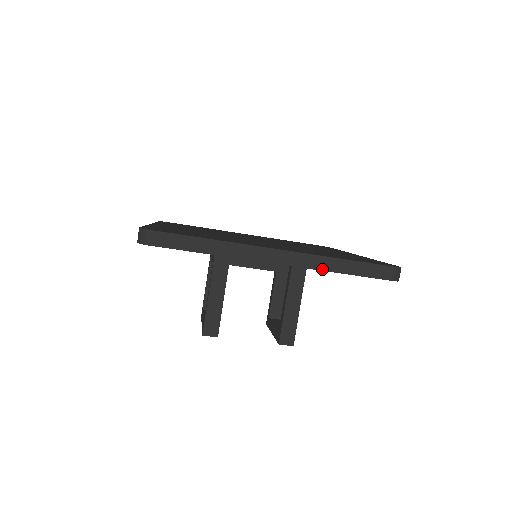
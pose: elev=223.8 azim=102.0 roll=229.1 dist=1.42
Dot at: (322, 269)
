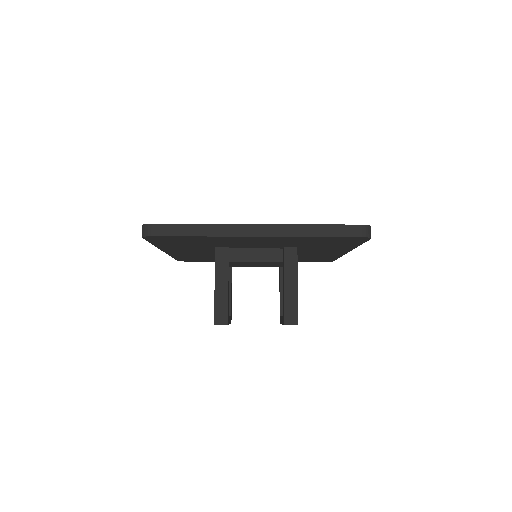
Dot at: (298, 235)
